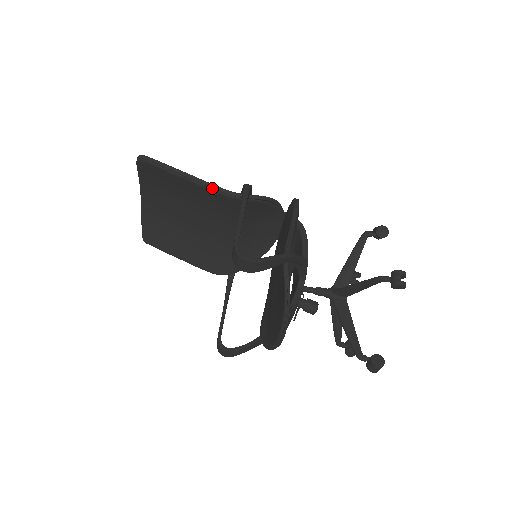
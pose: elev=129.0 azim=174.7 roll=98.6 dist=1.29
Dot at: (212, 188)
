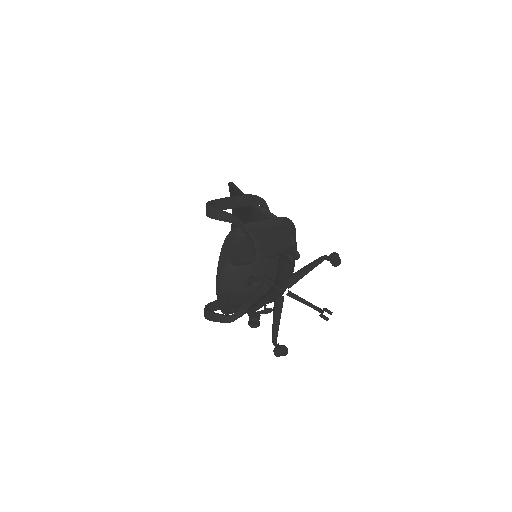
Dot at: occluded
